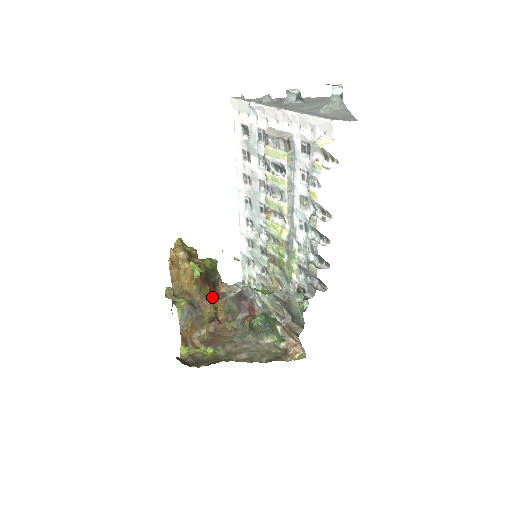
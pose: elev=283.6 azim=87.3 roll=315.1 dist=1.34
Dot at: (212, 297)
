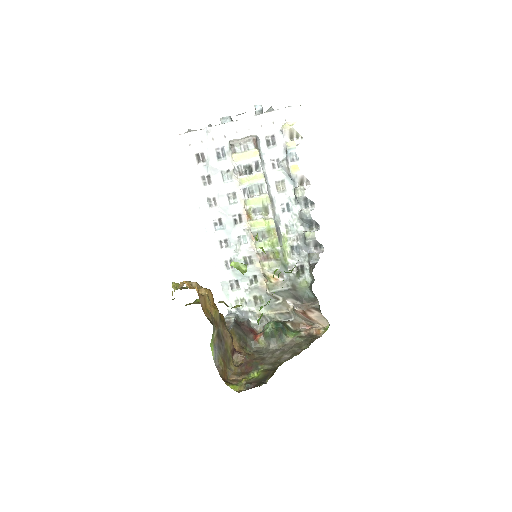
Dot at: occluded
